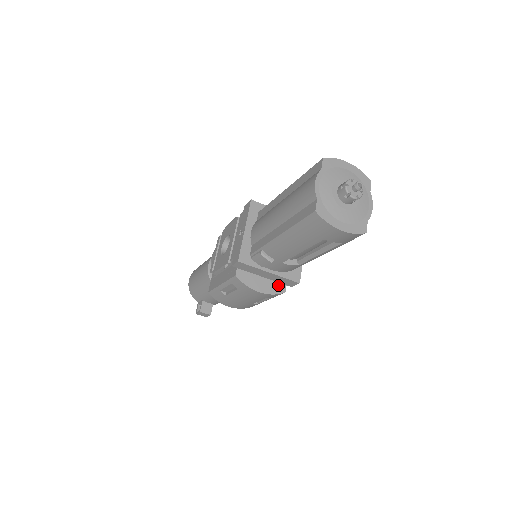
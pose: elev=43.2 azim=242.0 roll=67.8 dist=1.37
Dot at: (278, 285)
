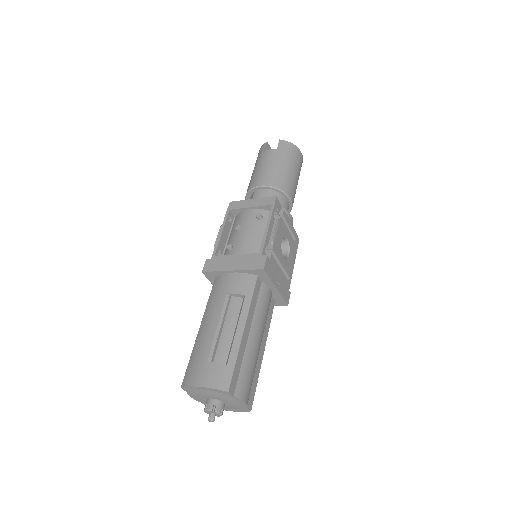
Dot at: occluded
